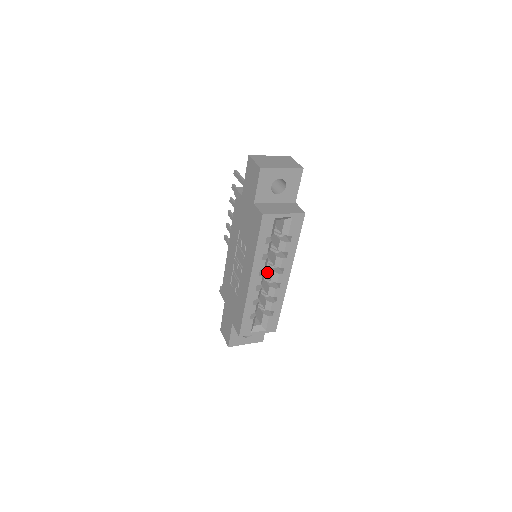
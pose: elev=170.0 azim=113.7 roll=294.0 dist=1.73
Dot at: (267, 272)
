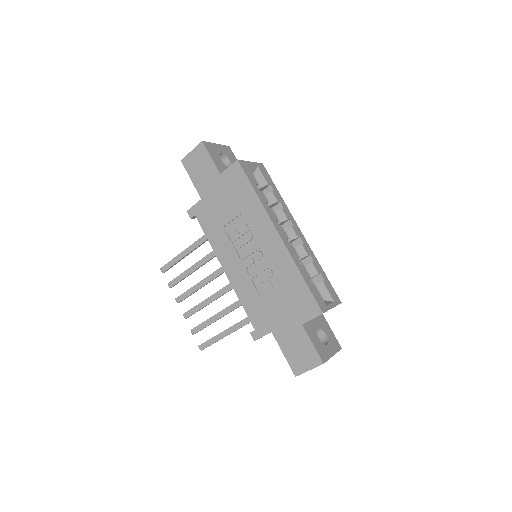
Dot at: occluded
